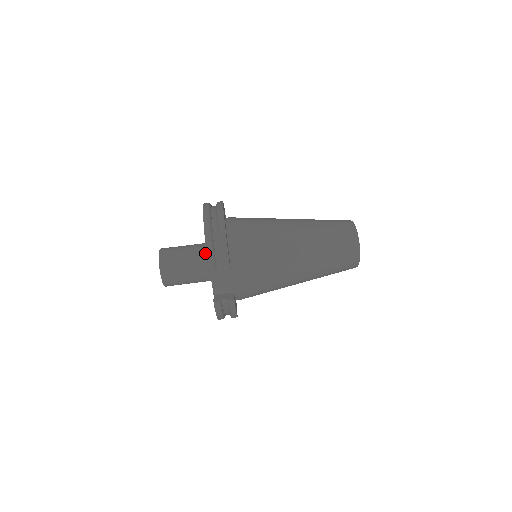
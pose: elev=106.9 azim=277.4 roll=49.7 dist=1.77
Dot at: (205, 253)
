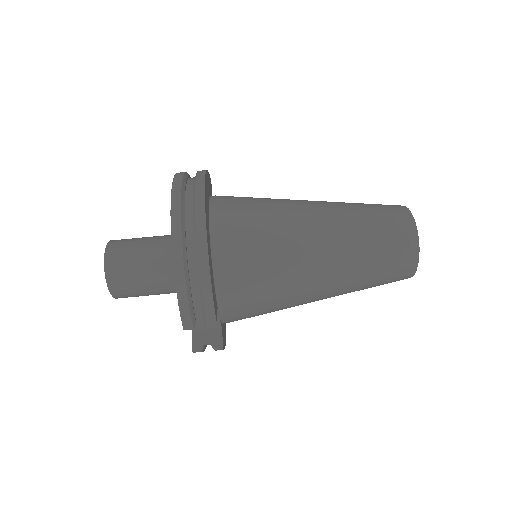
Dot at: occluded
